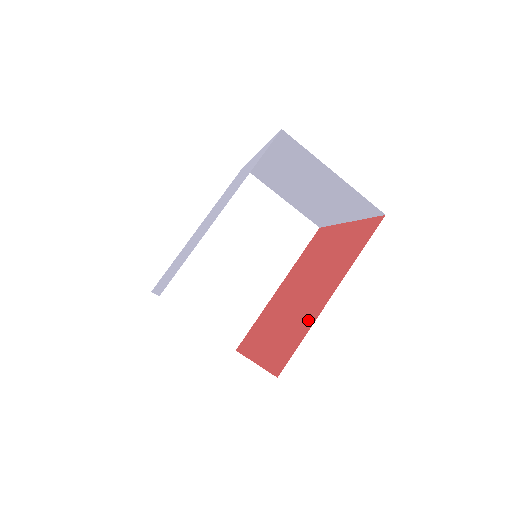
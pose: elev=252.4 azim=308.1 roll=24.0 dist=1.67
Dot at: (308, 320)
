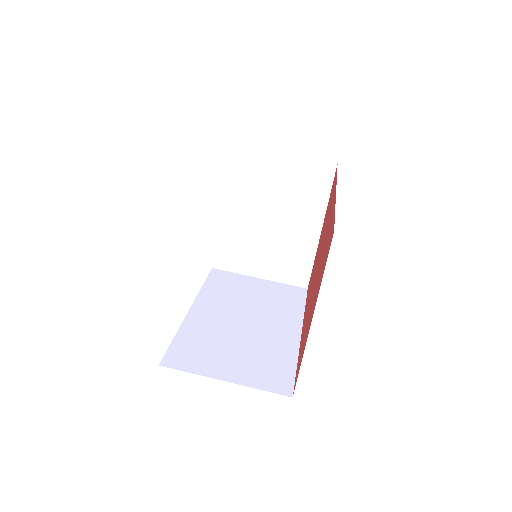
Dot at: (331, 219)
